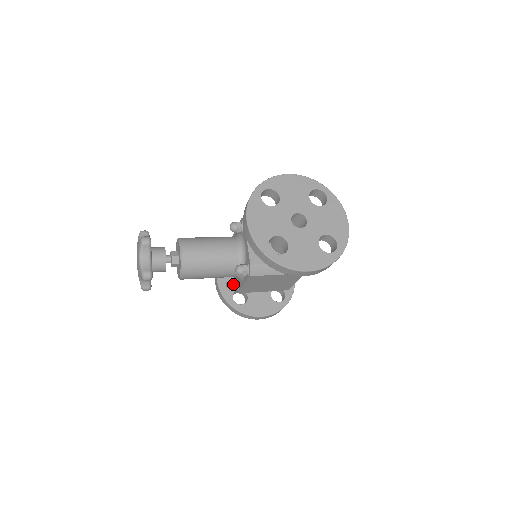
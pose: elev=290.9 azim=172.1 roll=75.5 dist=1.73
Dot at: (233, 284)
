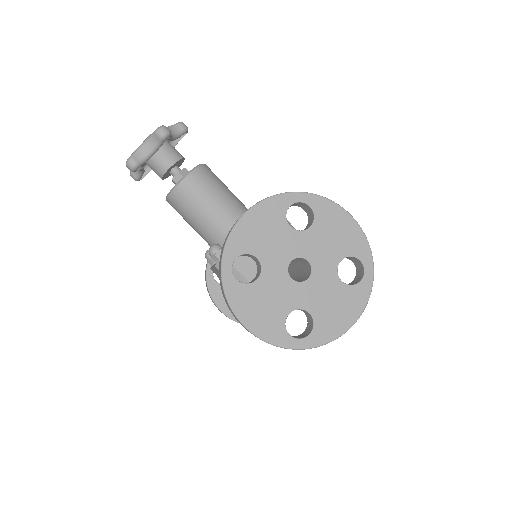
Dot at: occluded
